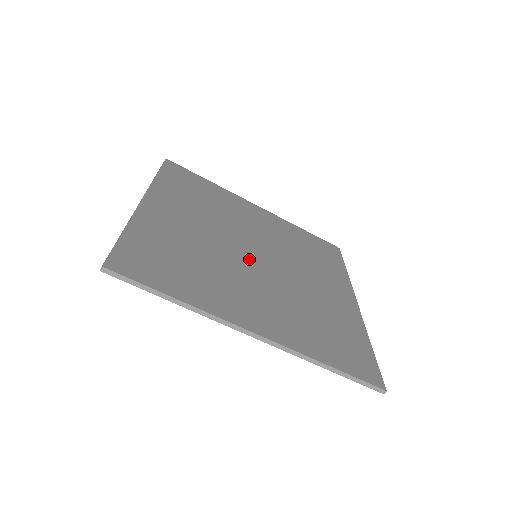
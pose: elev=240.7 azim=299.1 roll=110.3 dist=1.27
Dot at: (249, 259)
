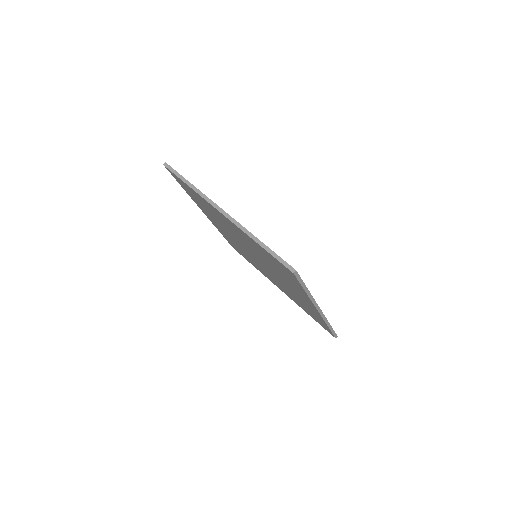
Dot at: occluded
